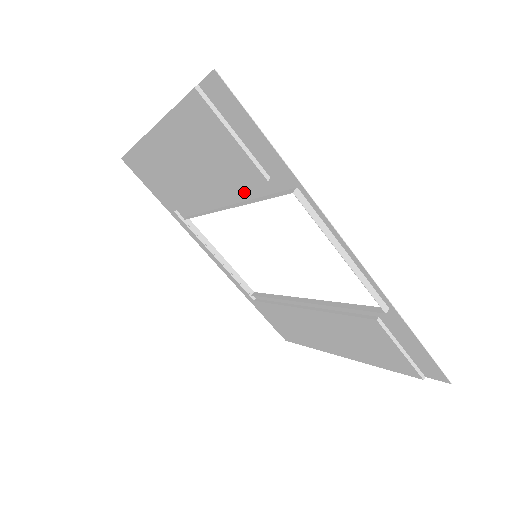
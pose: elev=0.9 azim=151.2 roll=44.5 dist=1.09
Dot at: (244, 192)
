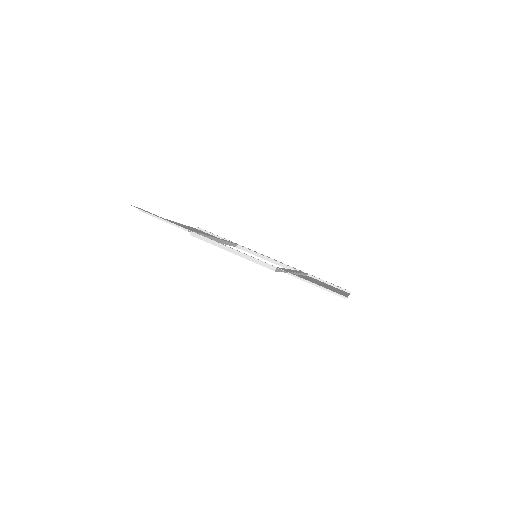
Dot at: occluded
